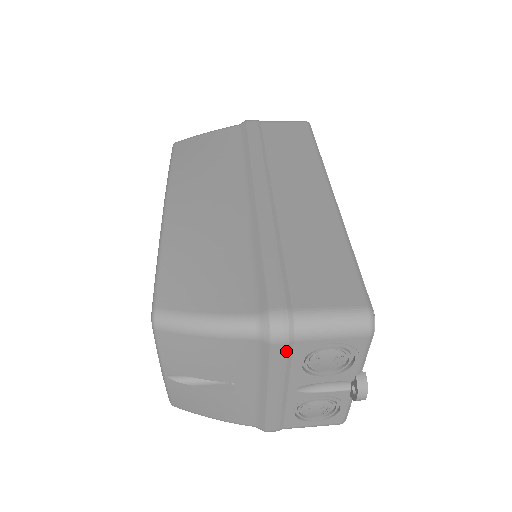
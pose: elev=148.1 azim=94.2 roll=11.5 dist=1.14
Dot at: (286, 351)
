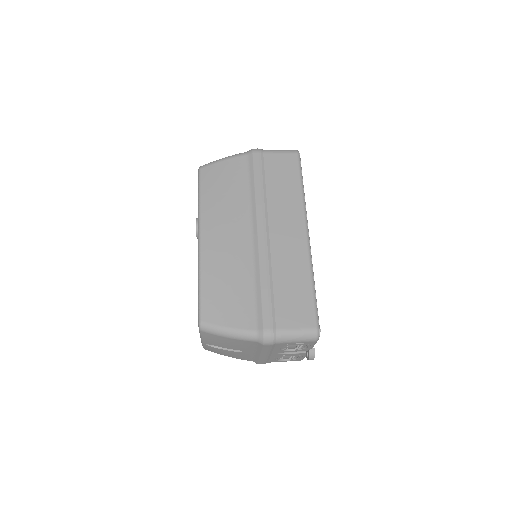
Dot at: (271, 346)
